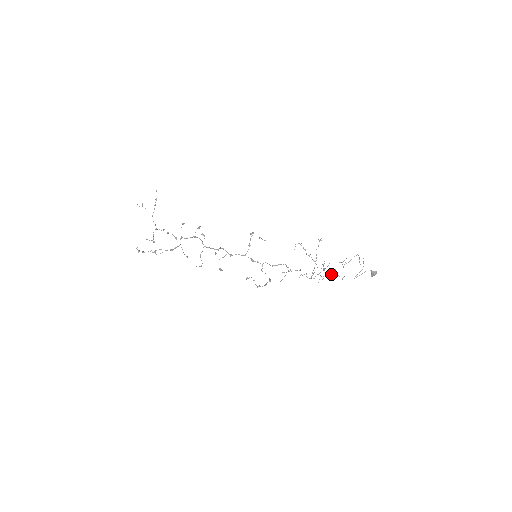
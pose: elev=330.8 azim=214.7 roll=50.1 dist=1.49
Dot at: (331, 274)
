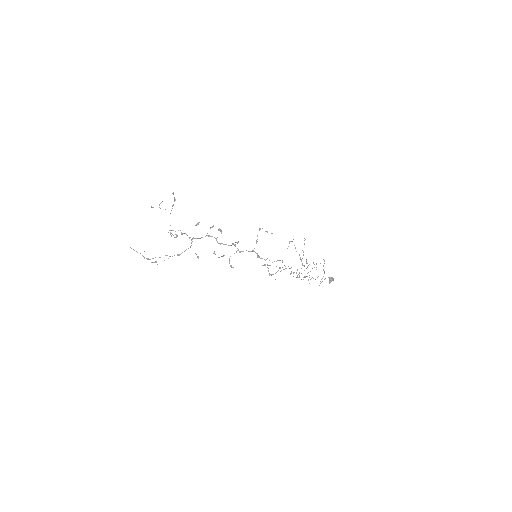
Dot at: (307, 276)
